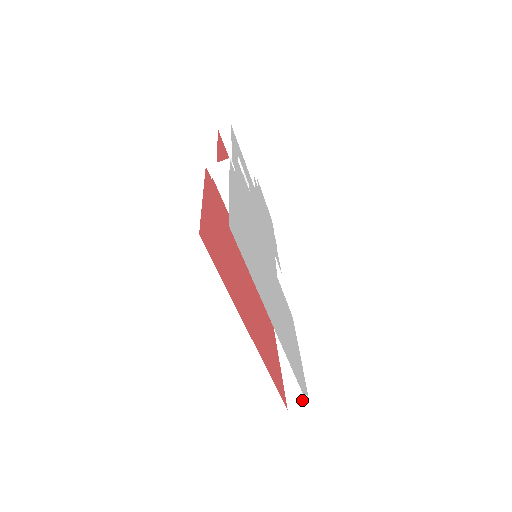
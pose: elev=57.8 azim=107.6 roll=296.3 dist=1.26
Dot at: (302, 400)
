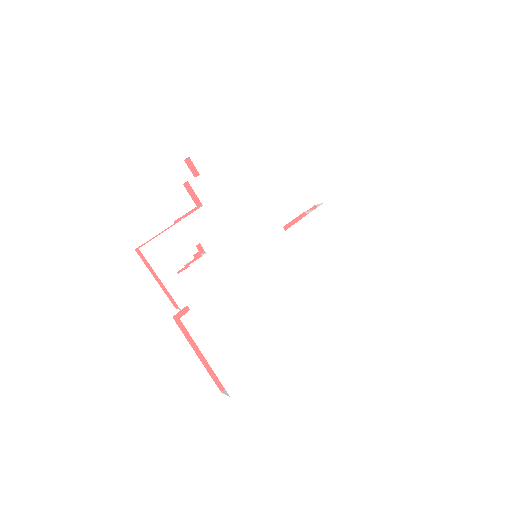
Dot at: (366, 264)
